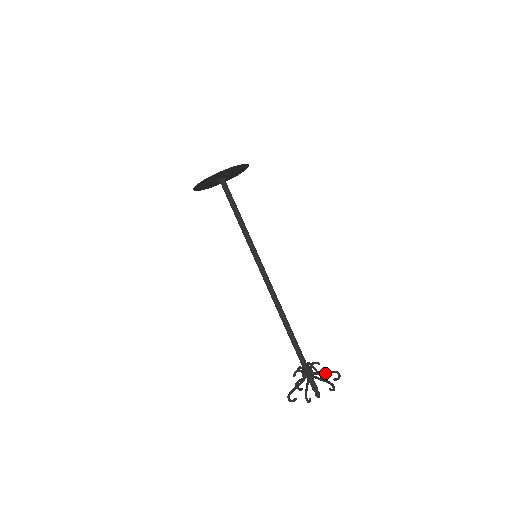
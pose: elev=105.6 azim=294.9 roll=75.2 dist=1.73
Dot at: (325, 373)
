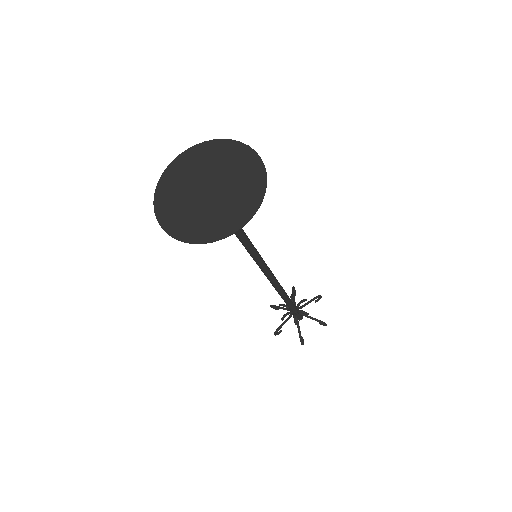
Dot at: occluded
